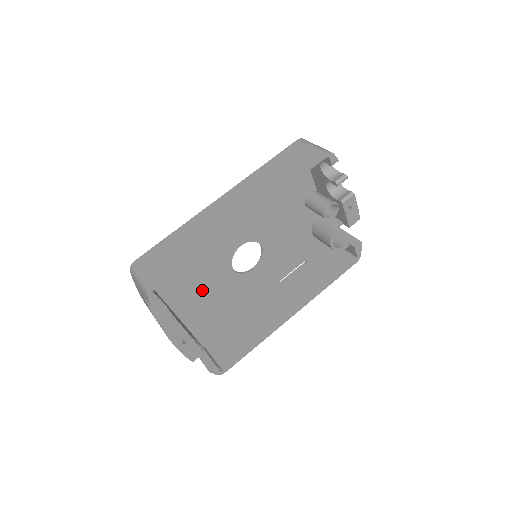
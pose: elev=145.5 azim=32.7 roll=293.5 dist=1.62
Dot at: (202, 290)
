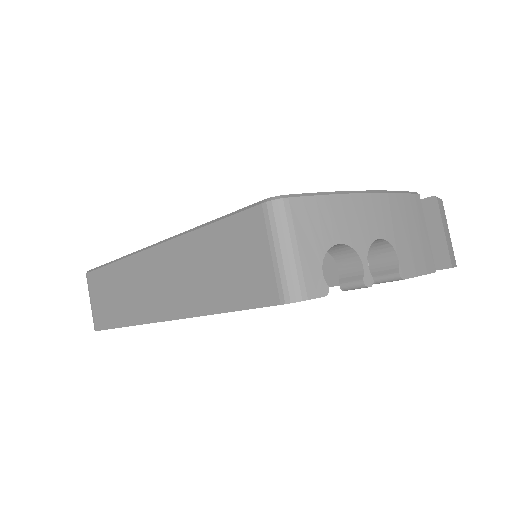
Dot at: occluded
